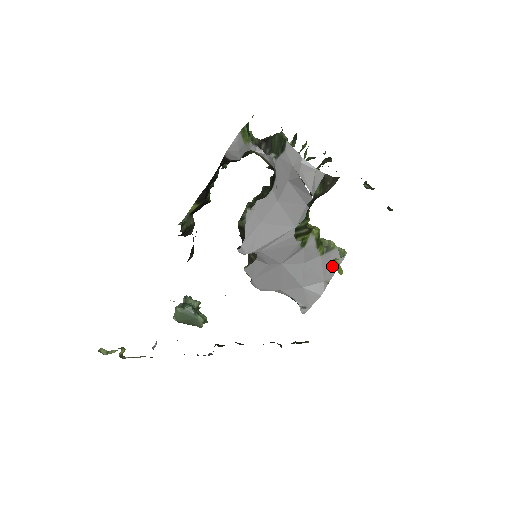
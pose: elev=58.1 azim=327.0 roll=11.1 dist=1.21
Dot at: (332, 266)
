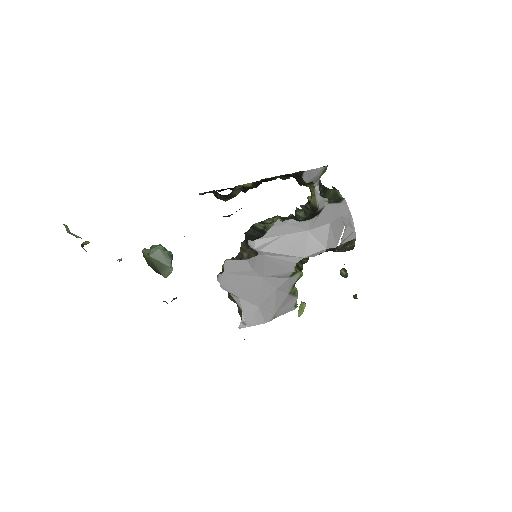
Dot at: (286, 308)
